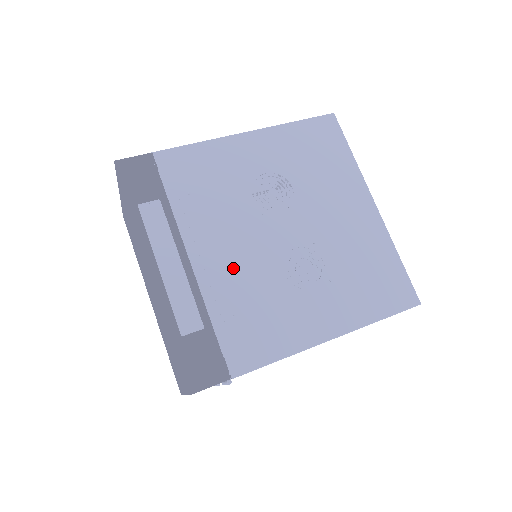
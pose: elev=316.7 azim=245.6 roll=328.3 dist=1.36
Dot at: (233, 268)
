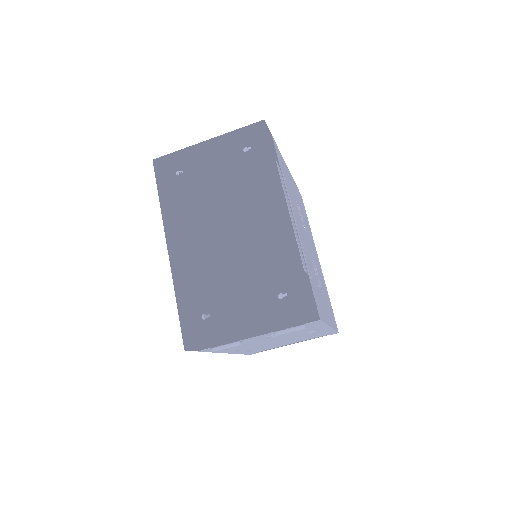
Dot at: (304, 246)
